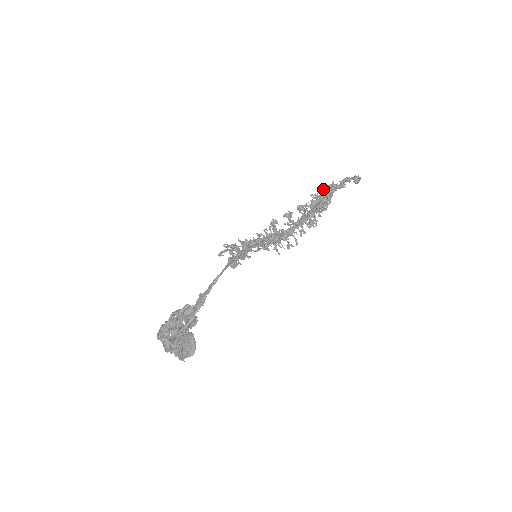
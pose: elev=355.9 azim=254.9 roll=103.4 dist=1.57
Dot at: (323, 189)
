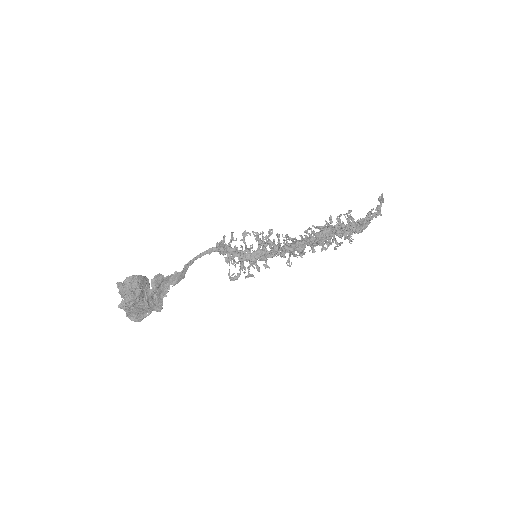
Dot at: occluded
